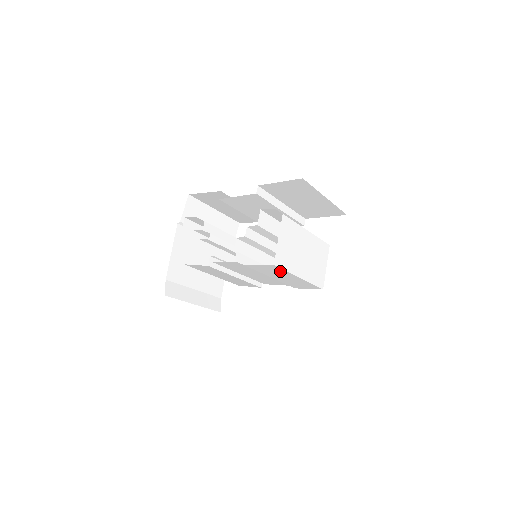
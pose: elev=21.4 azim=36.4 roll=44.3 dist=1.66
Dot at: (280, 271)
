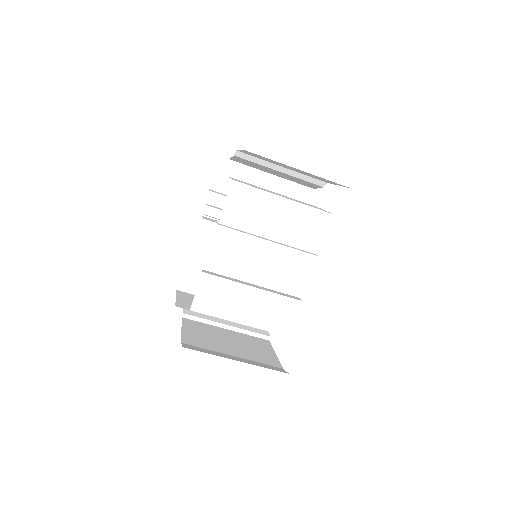
Dot at: (254, 197)
